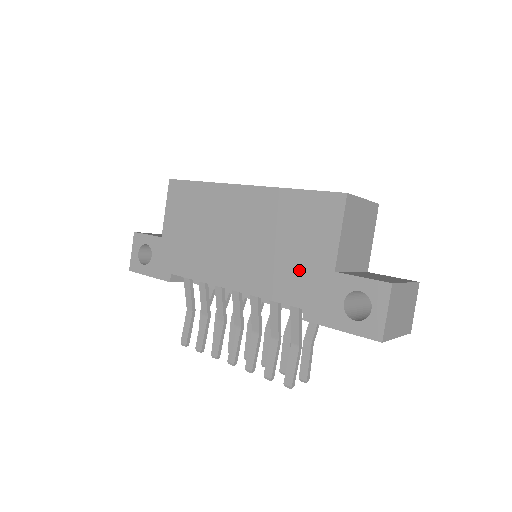
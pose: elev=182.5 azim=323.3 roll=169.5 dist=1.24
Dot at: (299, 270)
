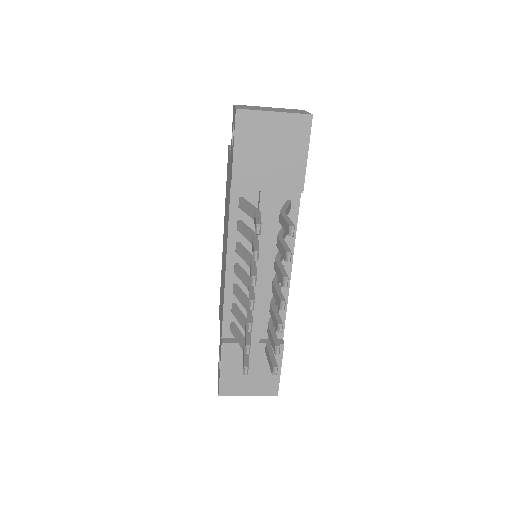
Dot at: occluded
